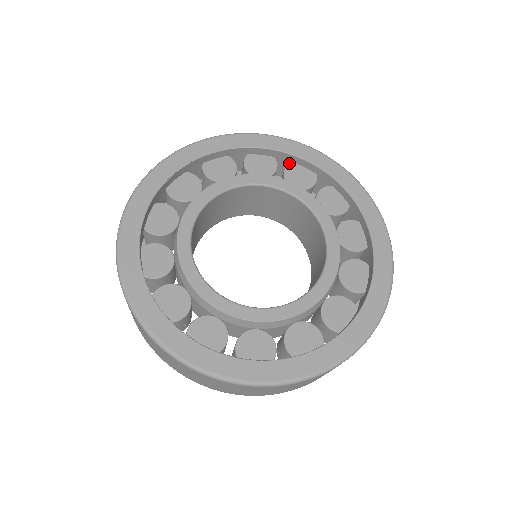
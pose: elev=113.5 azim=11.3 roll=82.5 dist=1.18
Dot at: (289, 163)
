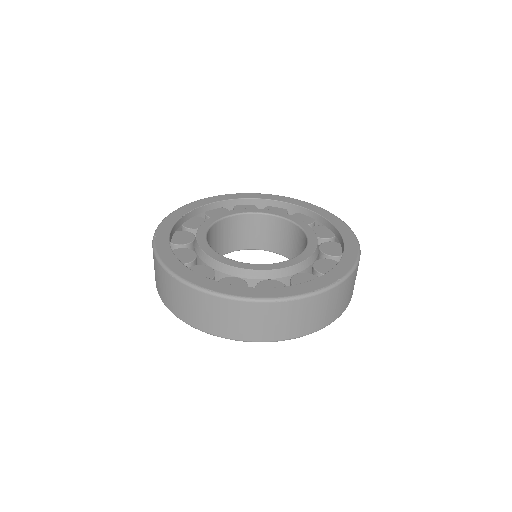
Dot at: occluded
